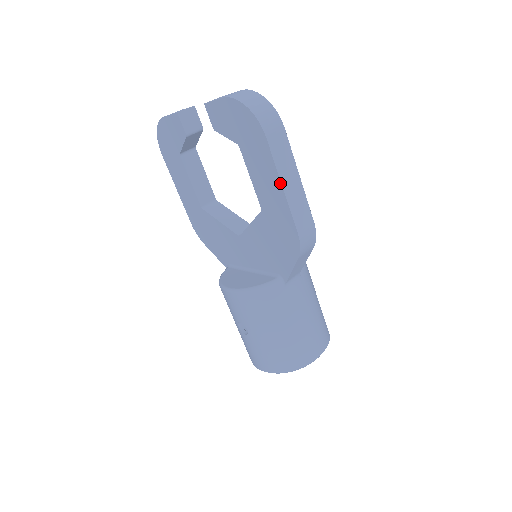
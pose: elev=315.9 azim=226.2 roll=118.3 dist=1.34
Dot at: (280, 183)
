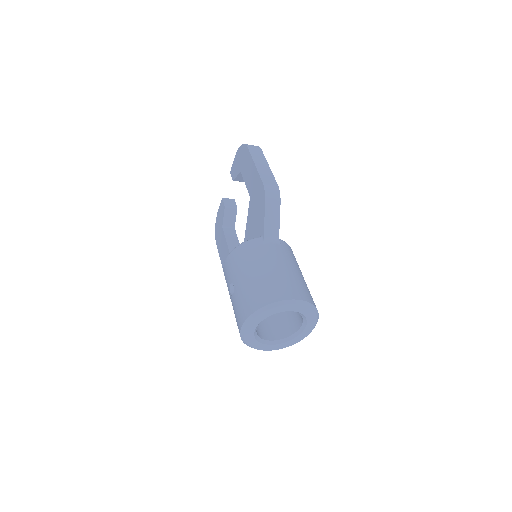
Dot at: (254, 163)
